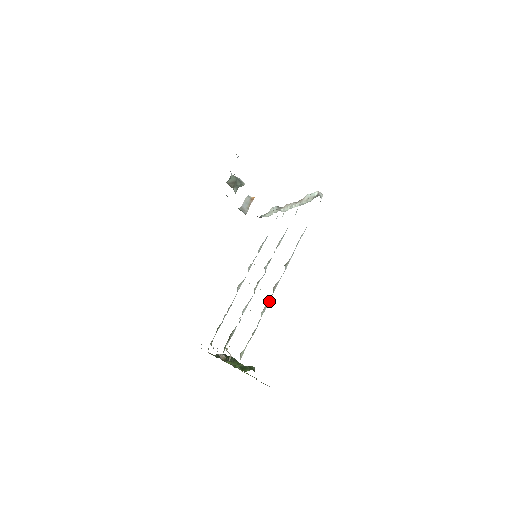
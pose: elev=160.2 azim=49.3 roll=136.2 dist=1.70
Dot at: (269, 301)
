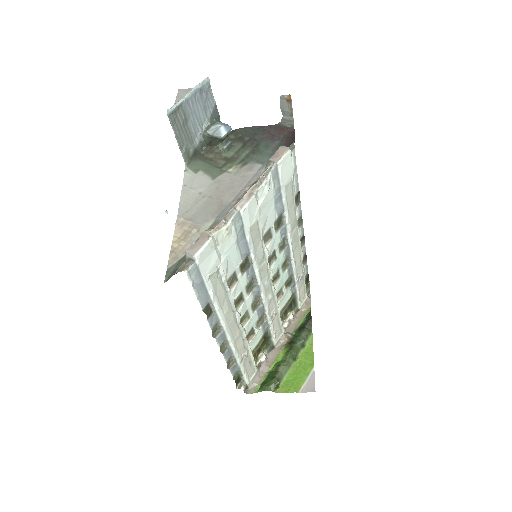
Dot at: (234, 351)
